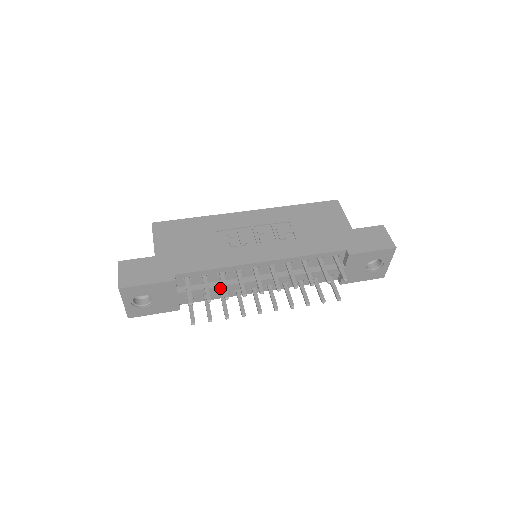
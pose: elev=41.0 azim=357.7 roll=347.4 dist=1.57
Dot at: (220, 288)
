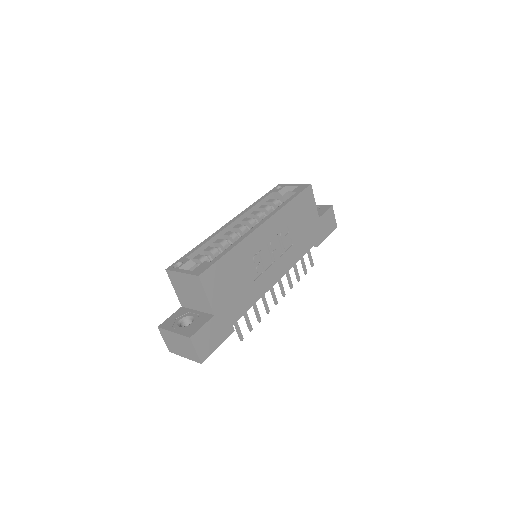
Dot at: occluded
